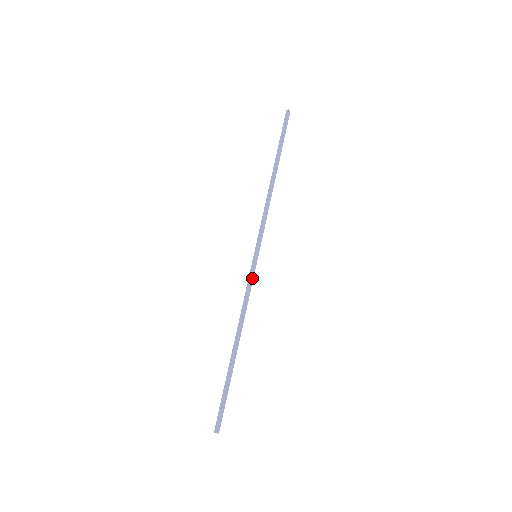
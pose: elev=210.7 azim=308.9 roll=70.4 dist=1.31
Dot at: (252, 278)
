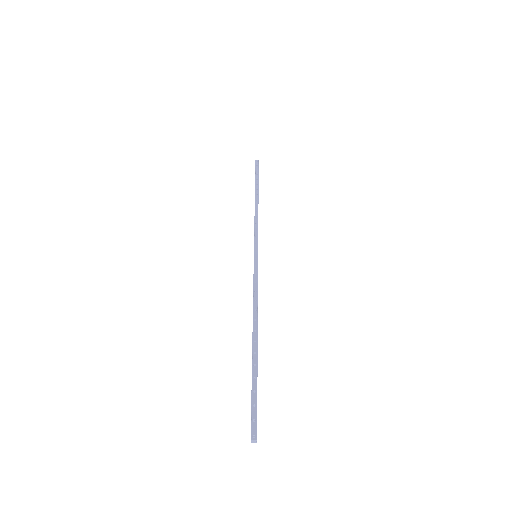
Dot at: (256, 273)
